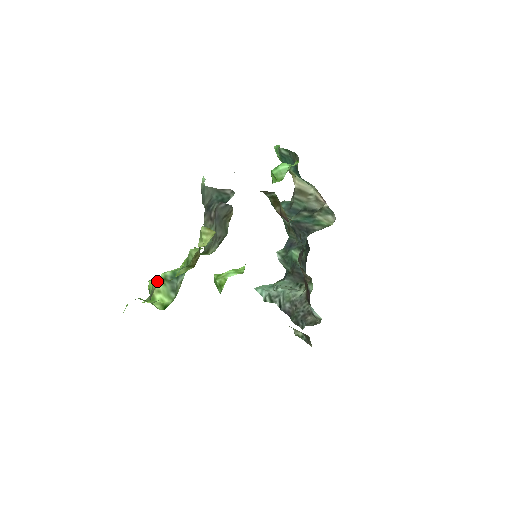
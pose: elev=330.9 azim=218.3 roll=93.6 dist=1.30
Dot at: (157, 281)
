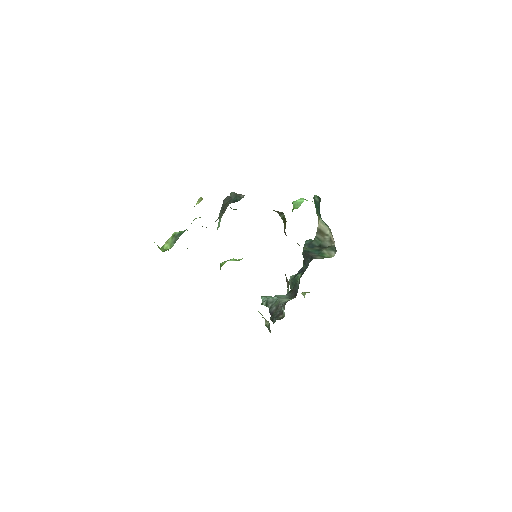
Dot at: occluded
